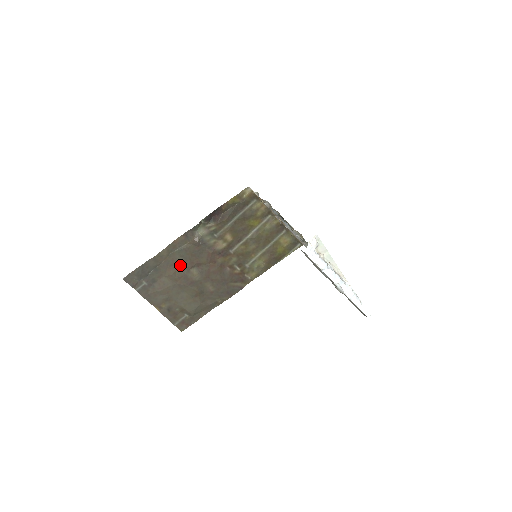
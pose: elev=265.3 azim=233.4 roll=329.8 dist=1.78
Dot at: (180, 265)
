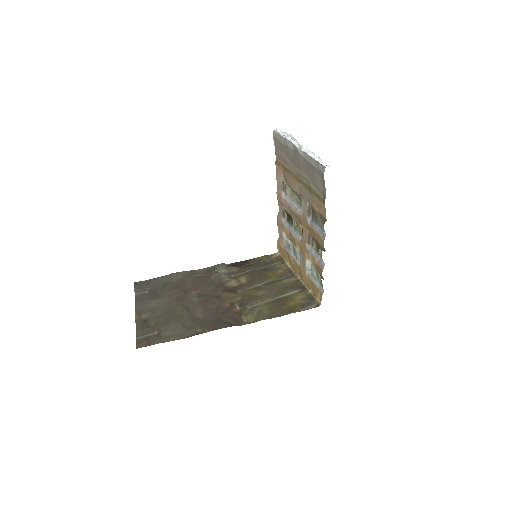
Dot at: (187, 286)
